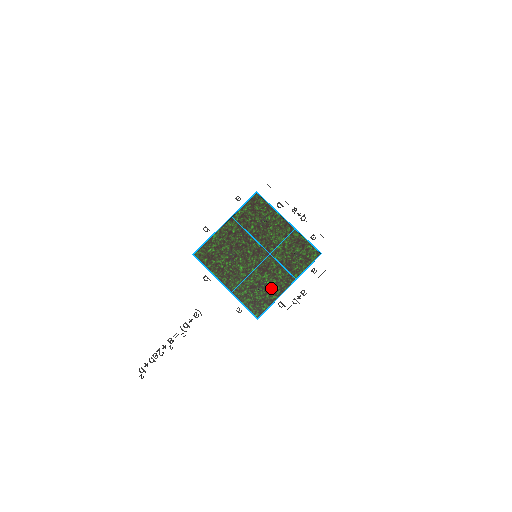
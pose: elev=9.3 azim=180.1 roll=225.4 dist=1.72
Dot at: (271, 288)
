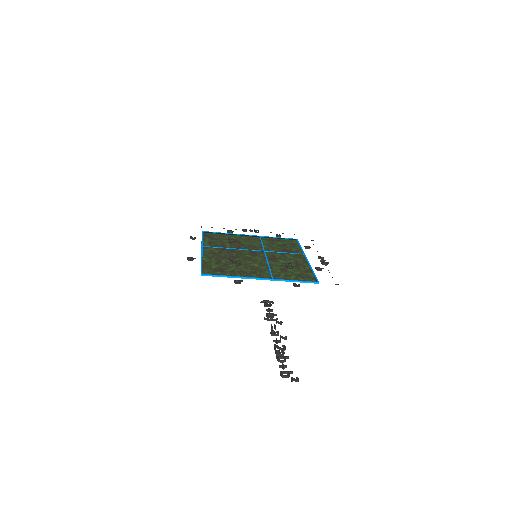
Dot at: (296, 265)
